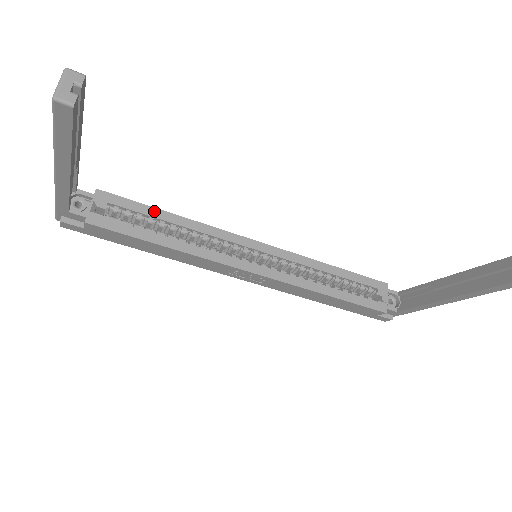
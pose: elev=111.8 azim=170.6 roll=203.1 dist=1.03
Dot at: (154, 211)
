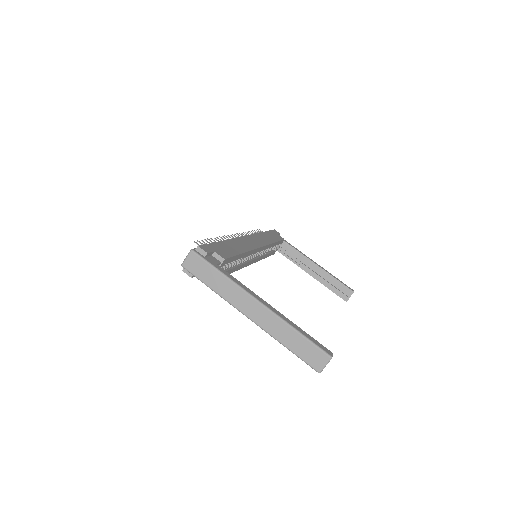
Dot at: (238, 257)
